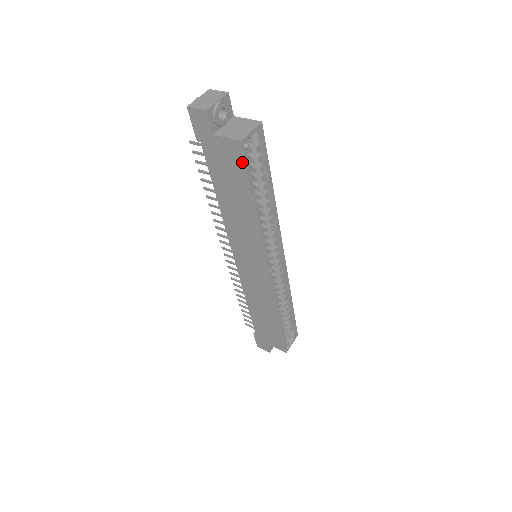
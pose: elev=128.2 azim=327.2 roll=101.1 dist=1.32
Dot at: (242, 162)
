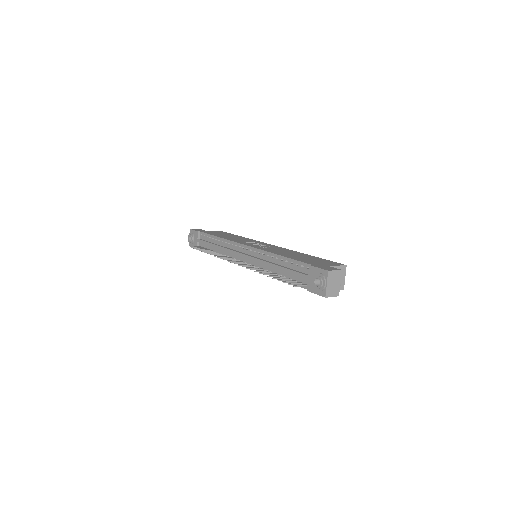
Dot at: occluded
